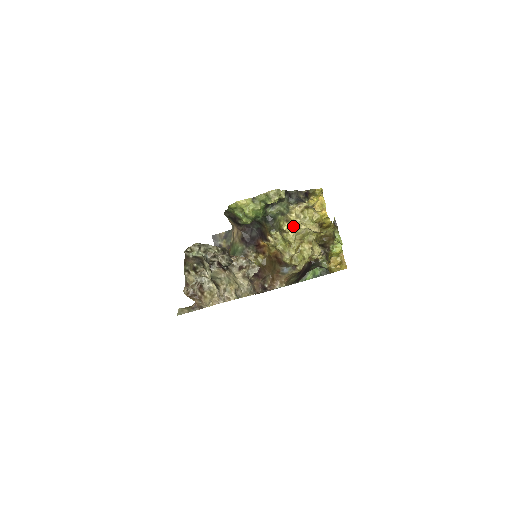
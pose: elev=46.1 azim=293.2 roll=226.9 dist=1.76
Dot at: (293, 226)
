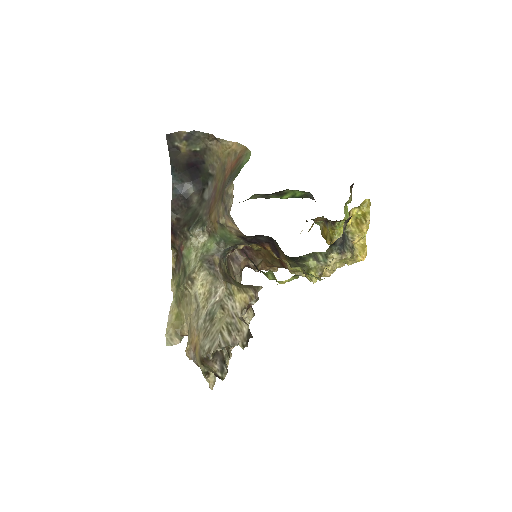
Dot at: (323, 273)
